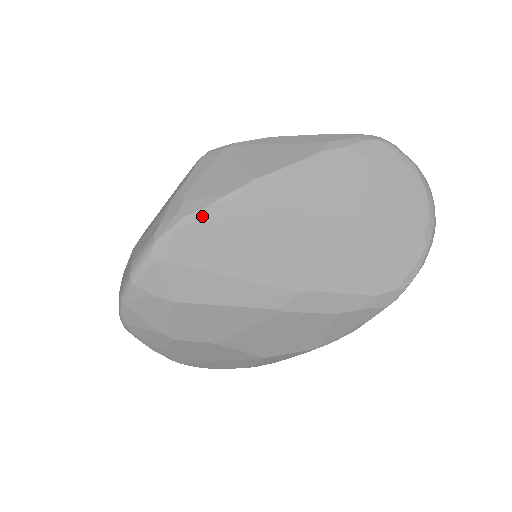
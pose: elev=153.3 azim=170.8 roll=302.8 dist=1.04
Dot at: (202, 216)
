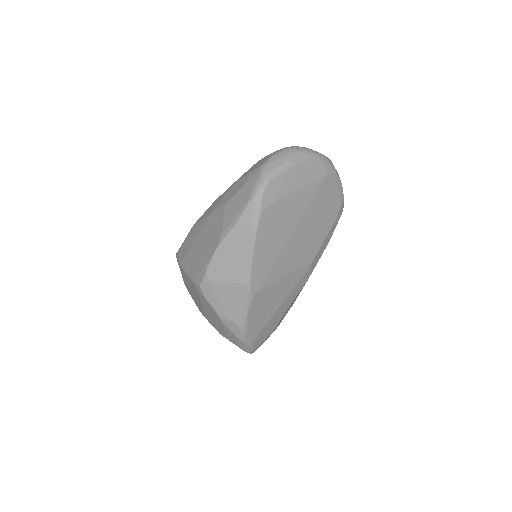
Dot at: (249, 317)
